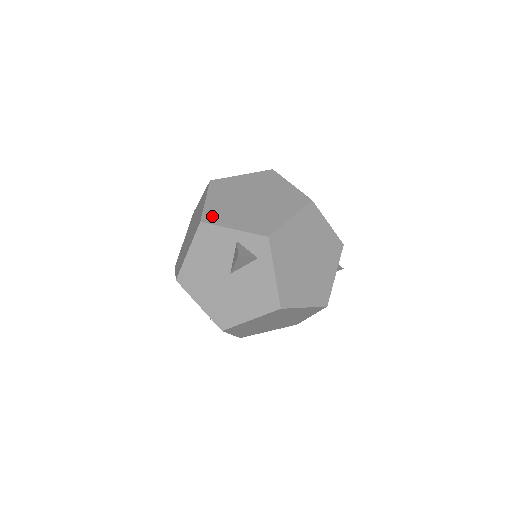
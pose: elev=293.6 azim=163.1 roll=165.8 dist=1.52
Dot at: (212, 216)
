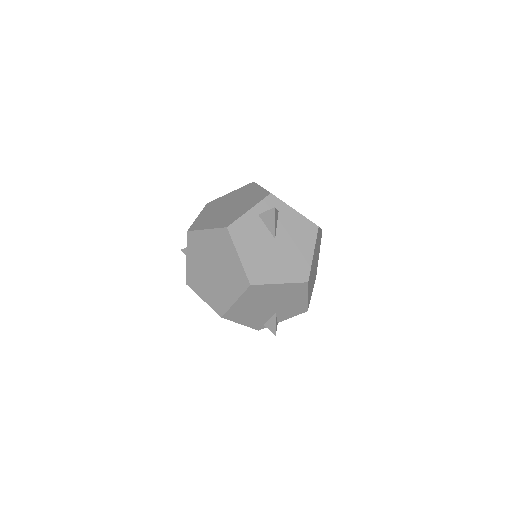
Dot at: (227, 222)
